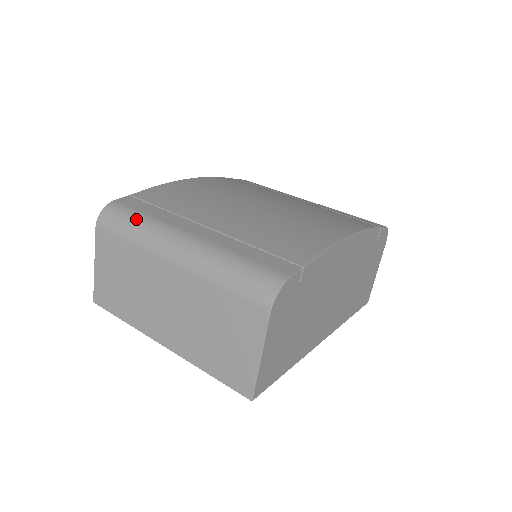
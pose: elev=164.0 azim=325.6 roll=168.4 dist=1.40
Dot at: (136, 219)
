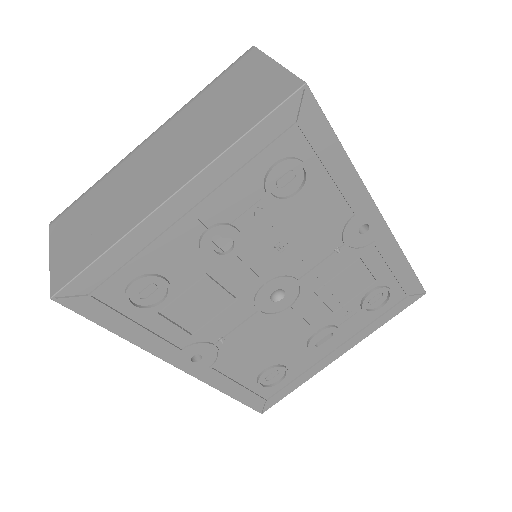
Dot at: occluded
